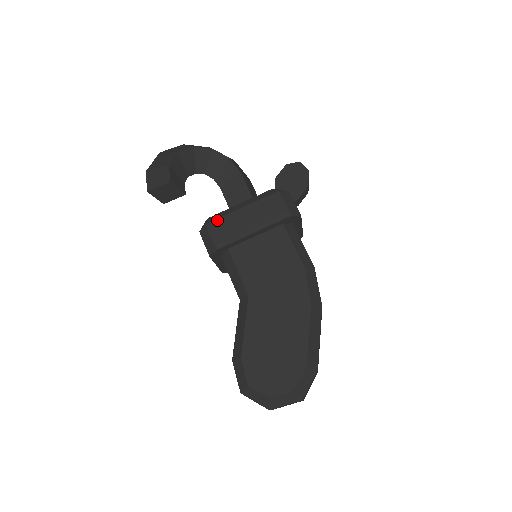
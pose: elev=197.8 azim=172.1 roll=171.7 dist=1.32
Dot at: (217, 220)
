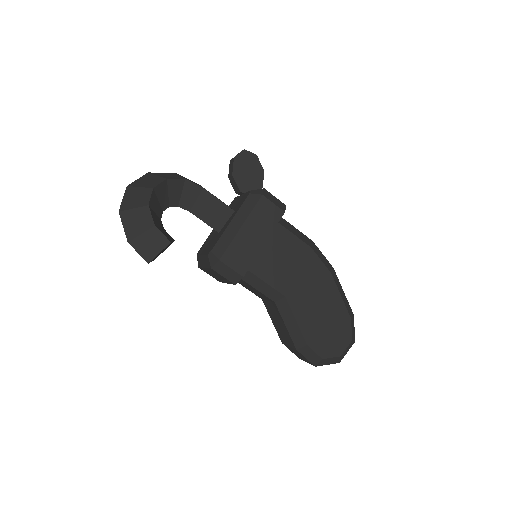
Dot at: (227, 251)
